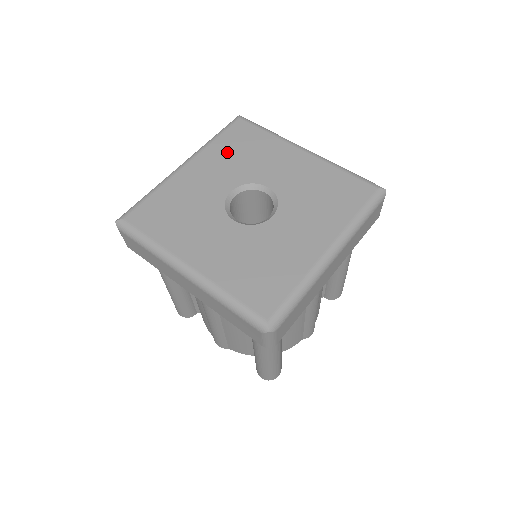
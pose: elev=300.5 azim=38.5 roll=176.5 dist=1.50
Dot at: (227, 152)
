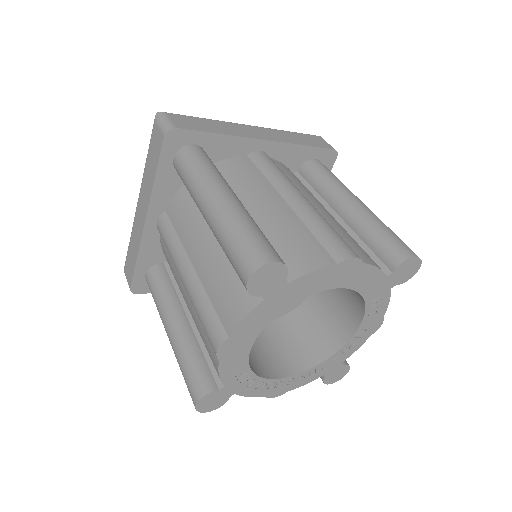
Dot at: occluded
